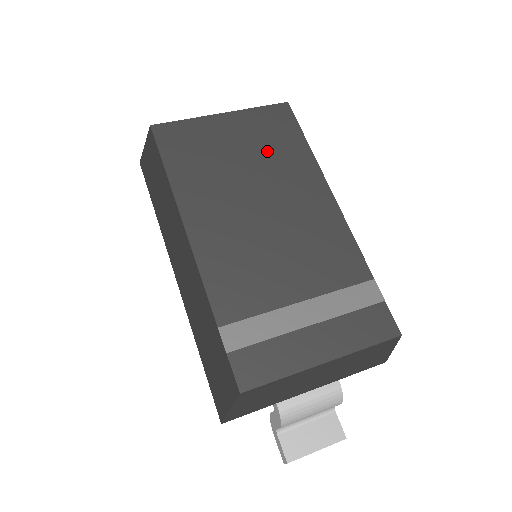
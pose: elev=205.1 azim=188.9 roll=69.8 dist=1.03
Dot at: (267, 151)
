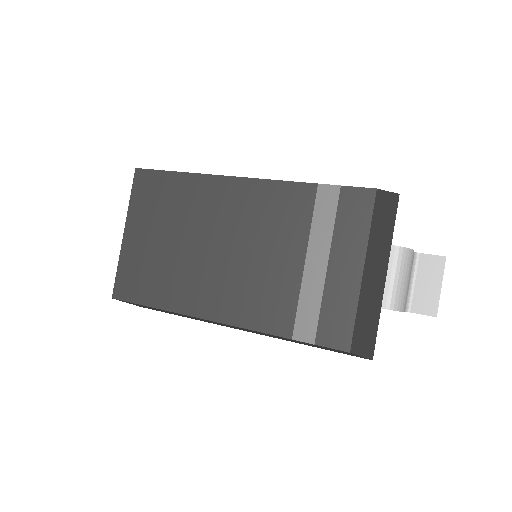
Dot at: (170, 213)
